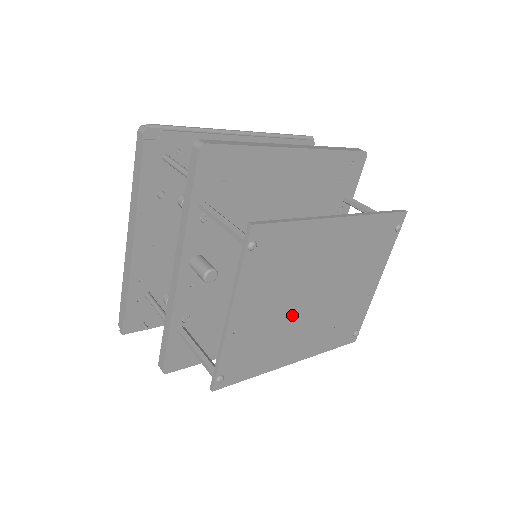
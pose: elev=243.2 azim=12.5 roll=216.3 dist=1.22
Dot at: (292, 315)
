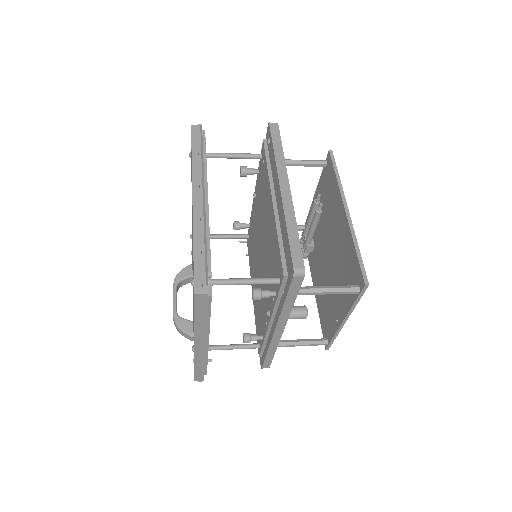
Dot at: occluded
